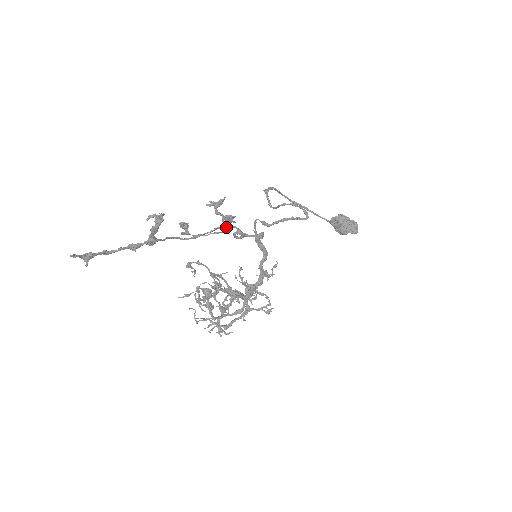
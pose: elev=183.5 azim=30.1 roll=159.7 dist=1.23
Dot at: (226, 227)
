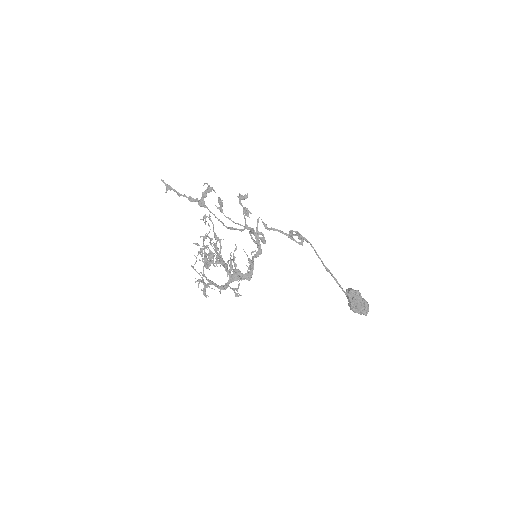
Dot at: occluded
